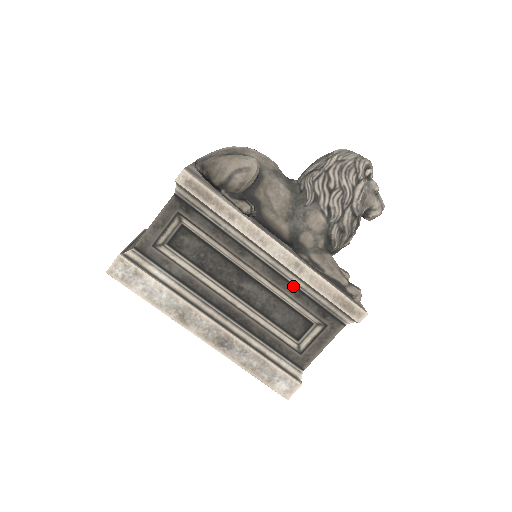
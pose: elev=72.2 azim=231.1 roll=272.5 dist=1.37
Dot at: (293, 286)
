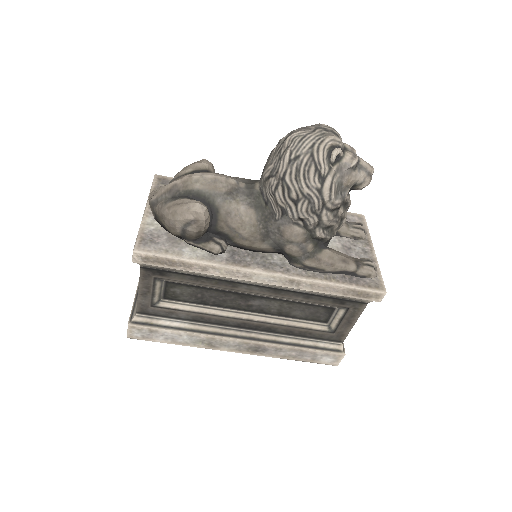
Dot at: (298, 293)
